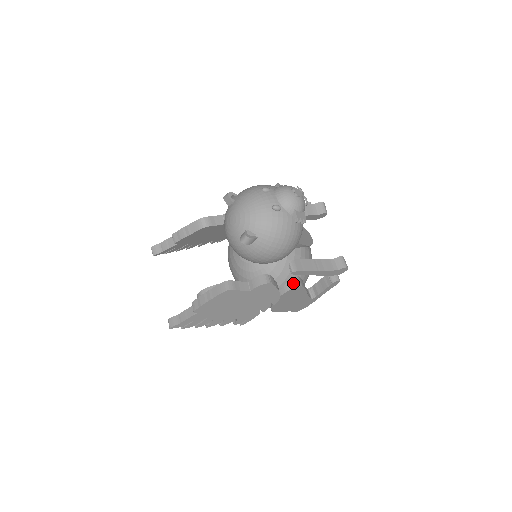
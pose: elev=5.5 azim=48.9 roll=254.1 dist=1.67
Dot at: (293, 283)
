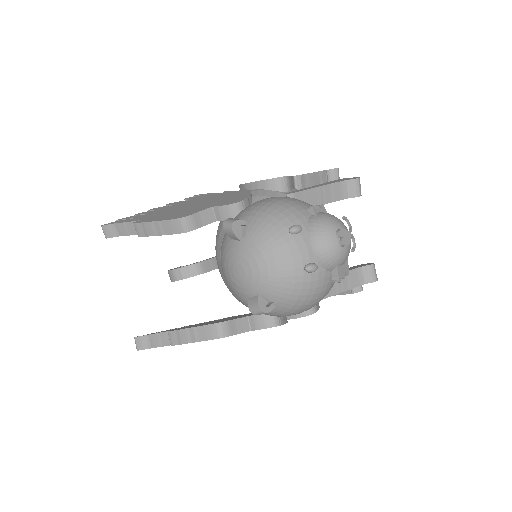
Dot at: occluded
